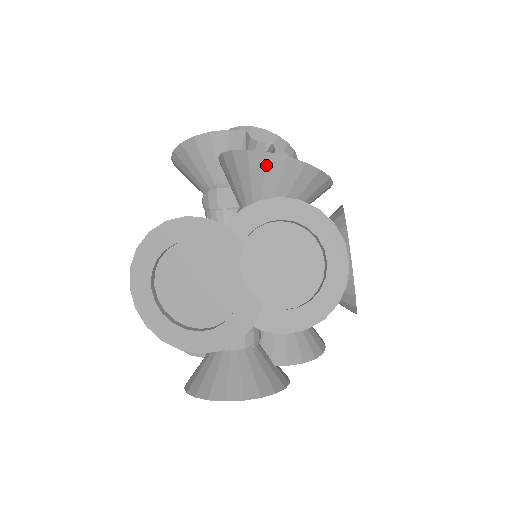
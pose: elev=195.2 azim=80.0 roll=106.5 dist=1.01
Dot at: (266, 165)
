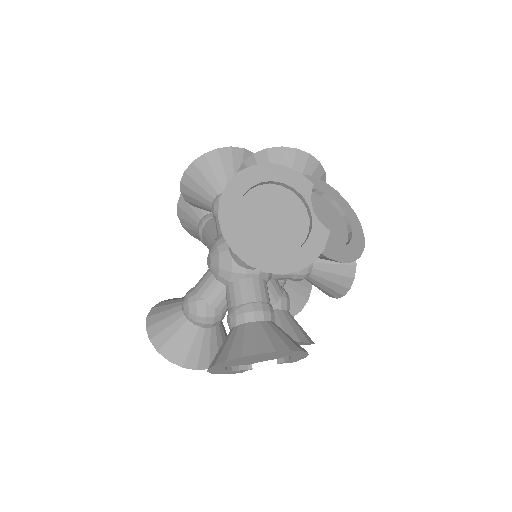
Dot at: (295, 158)
